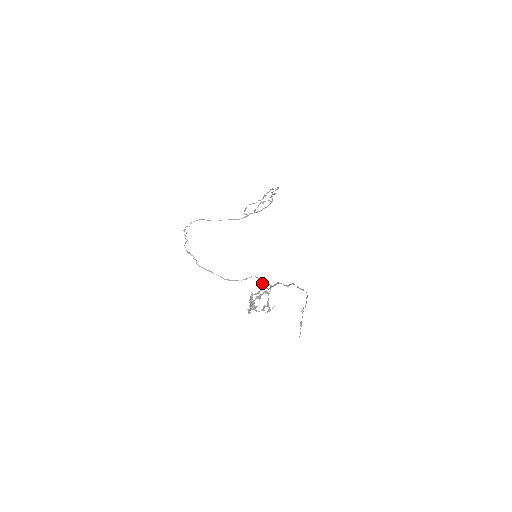
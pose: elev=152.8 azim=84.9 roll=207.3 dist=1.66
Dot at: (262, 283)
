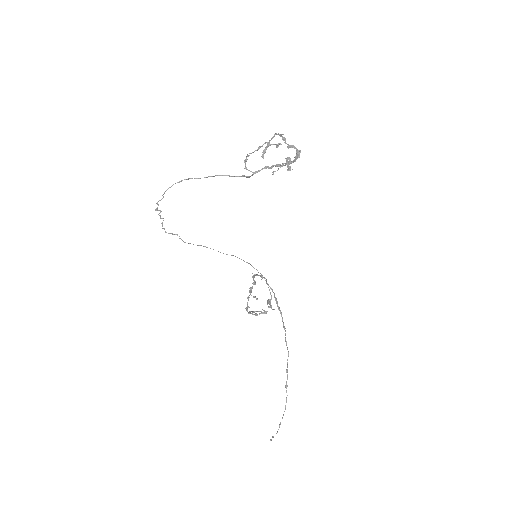
Dot at: occluded
